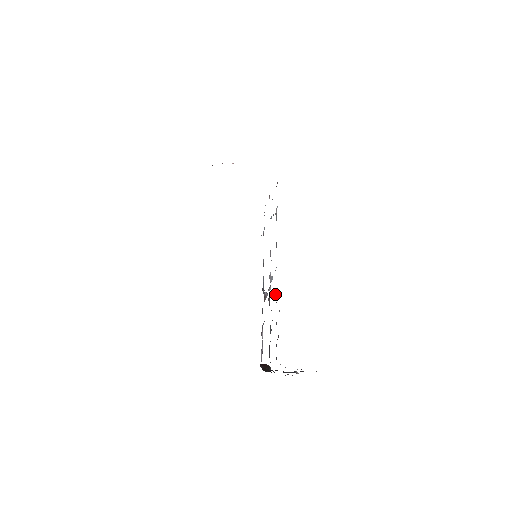
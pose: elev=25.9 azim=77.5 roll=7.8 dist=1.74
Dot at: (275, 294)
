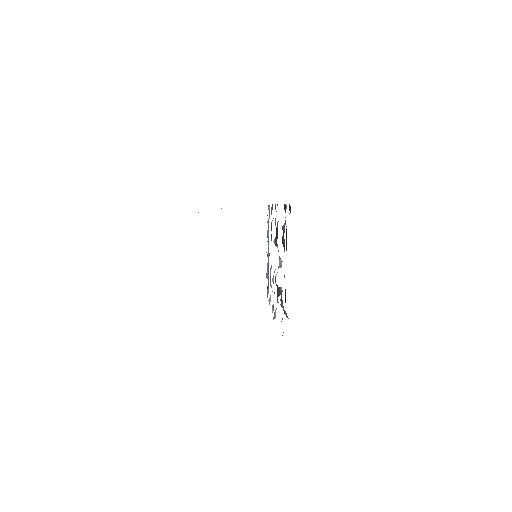
Dot at: occluded
